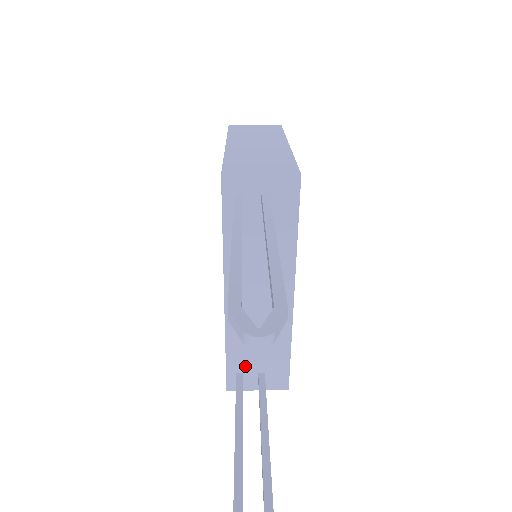
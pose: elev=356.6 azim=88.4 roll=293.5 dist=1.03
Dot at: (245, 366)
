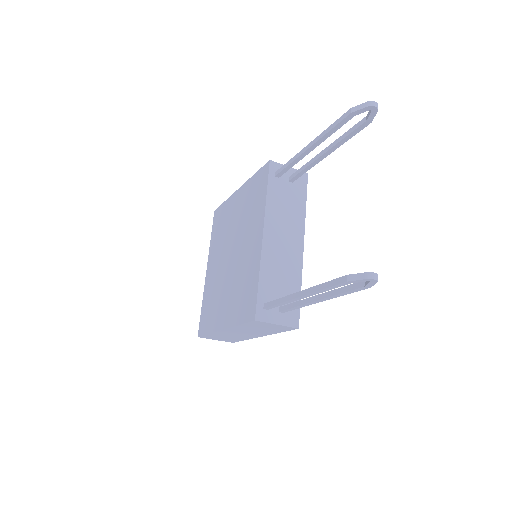
Dot at: (270, 298)
